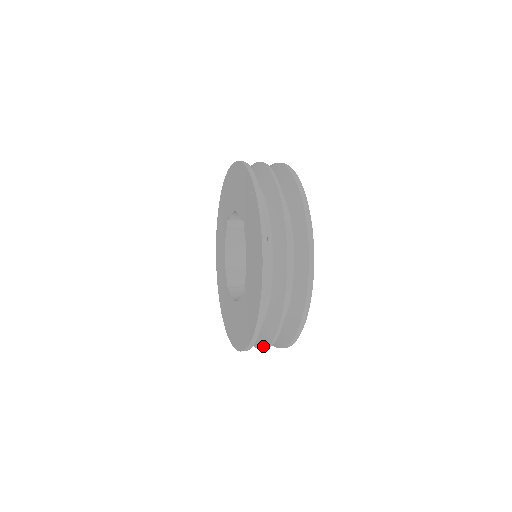
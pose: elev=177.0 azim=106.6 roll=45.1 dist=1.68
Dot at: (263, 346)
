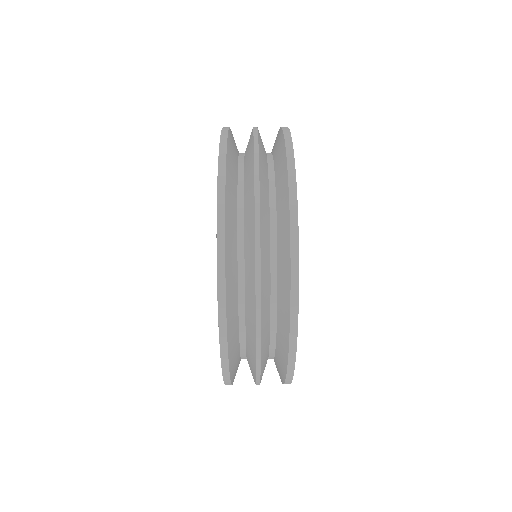
Dot at: occluded
